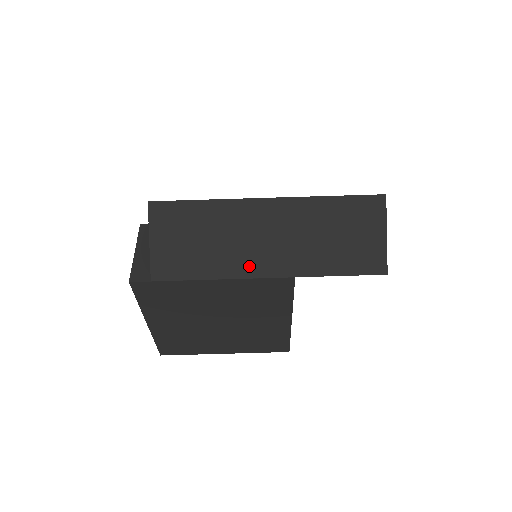
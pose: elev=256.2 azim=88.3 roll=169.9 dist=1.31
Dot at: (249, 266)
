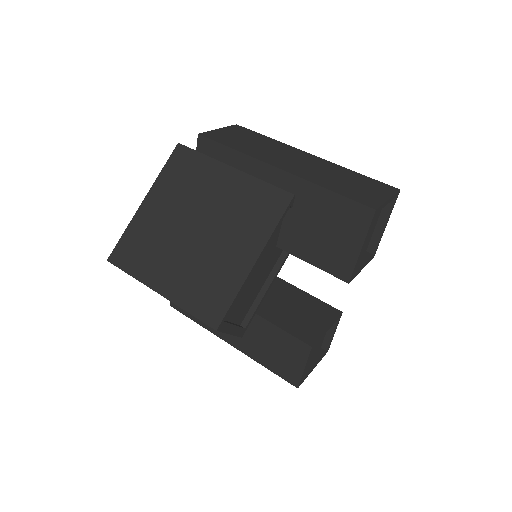
Dot at: (270, 160)
